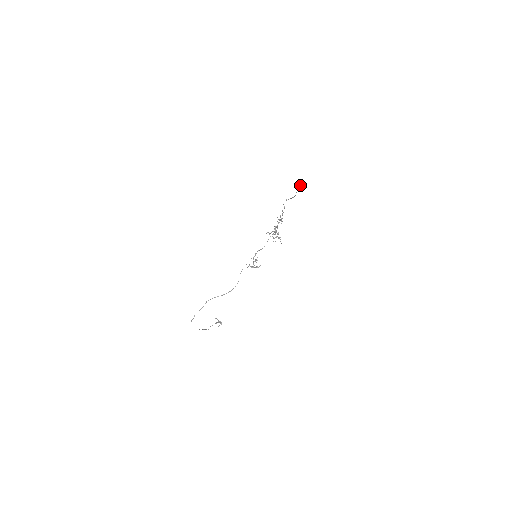
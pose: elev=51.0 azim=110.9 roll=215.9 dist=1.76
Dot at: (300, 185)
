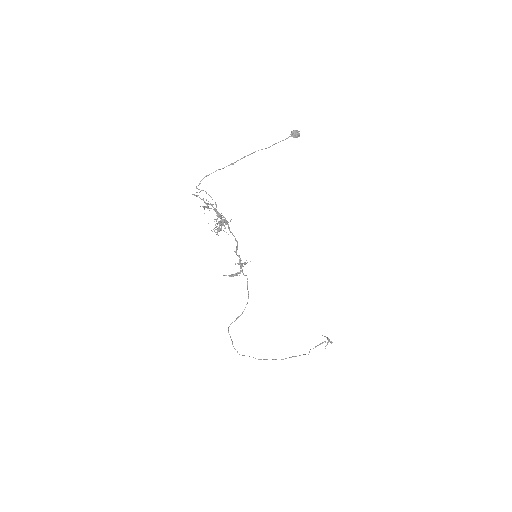
Dot at: (292, 133)
